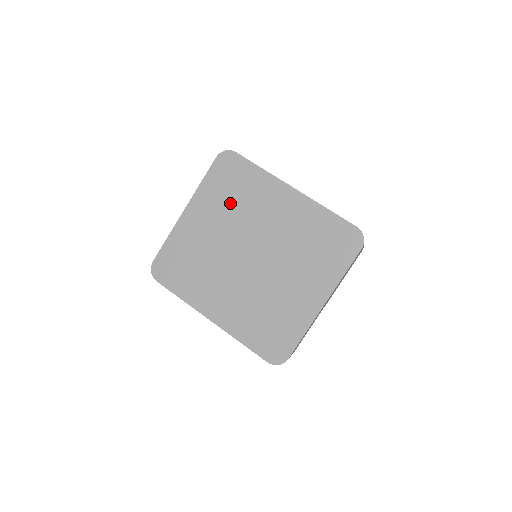
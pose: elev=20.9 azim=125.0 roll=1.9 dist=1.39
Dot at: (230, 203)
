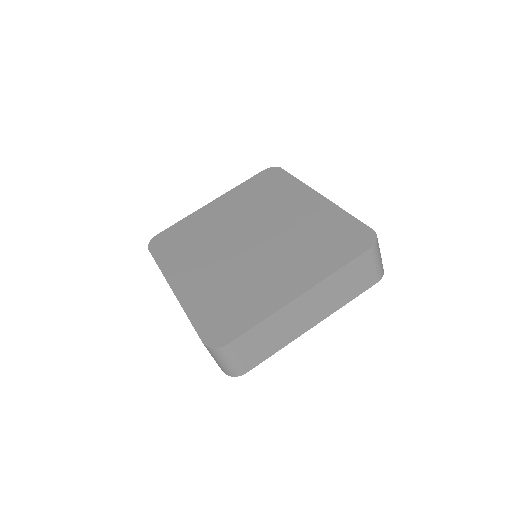
Dot at: (255, 200)
